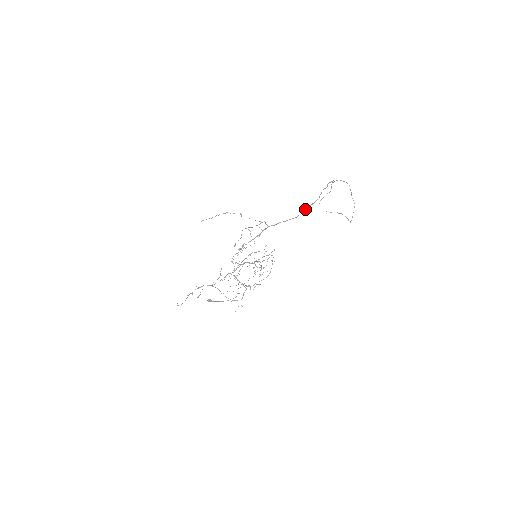
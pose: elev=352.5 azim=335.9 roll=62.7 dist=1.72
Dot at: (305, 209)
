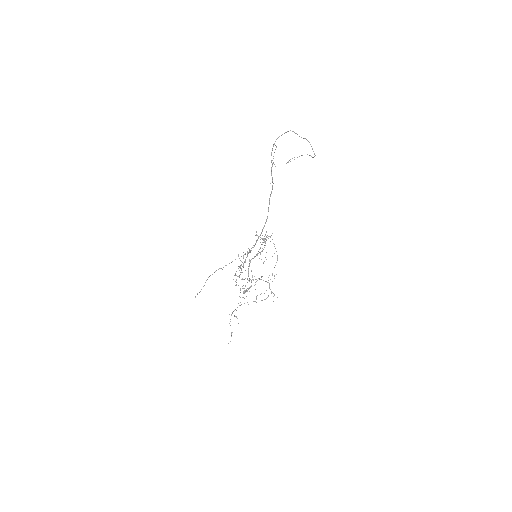
Dot at: occluded
